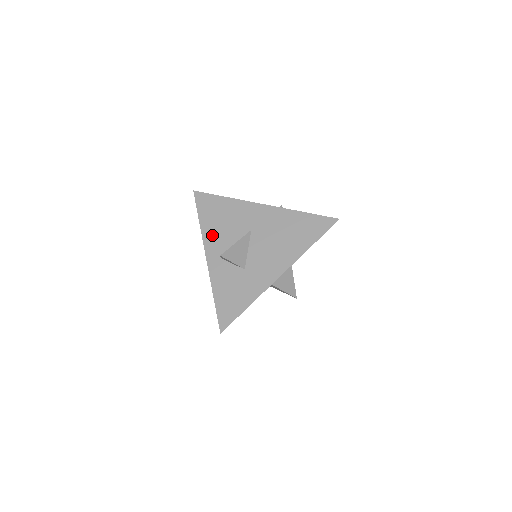
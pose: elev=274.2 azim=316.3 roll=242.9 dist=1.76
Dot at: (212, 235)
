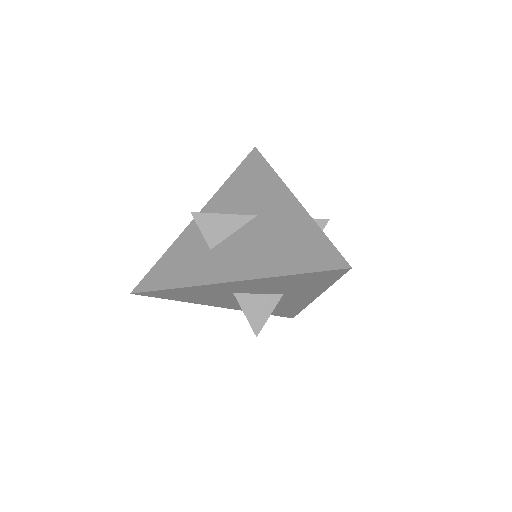
Dot at: (224, 197)
